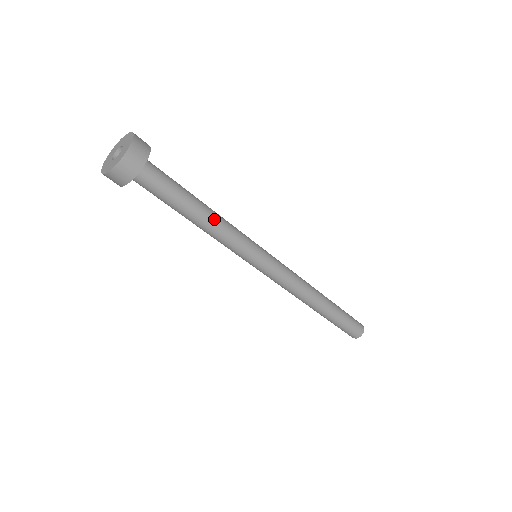
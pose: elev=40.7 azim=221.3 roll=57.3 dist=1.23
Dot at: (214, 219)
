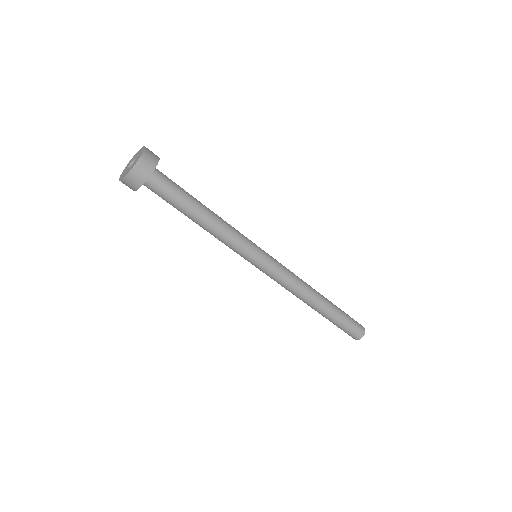
Dot at: (213, 224)
